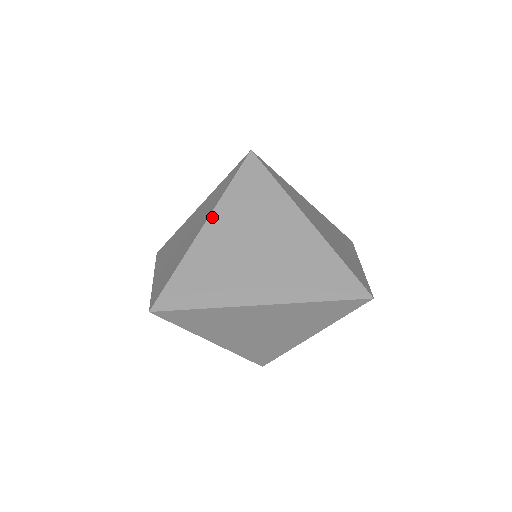
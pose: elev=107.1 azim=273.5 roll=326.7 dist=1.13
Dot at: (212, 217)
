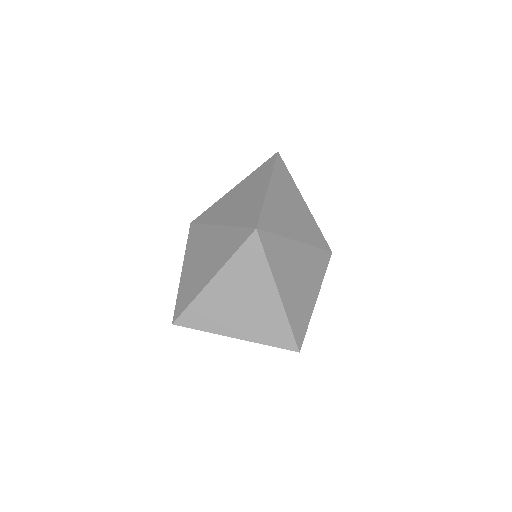
Dot at: (218, 275)
